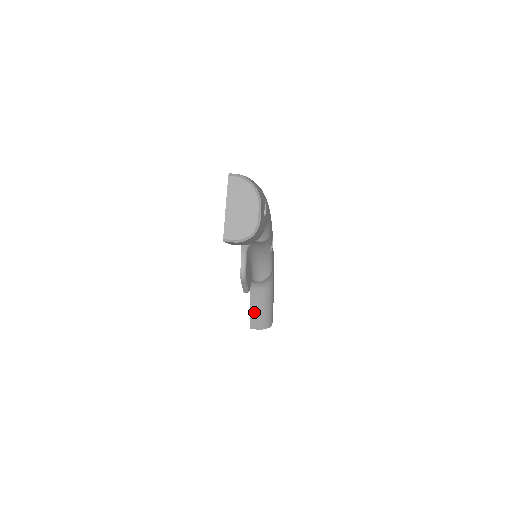
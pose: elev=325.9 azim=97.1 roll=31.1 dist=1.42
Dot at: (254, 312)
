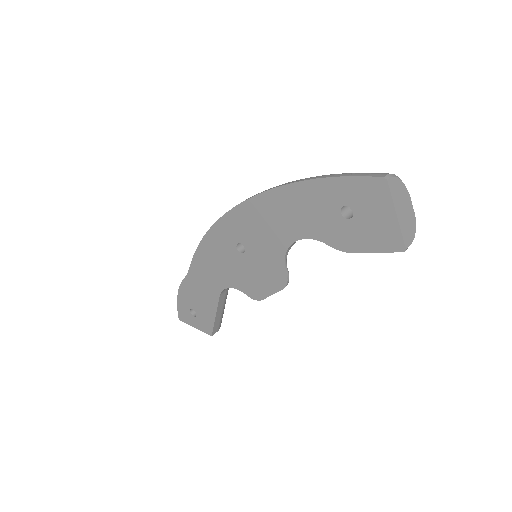
Dot at: (218, 317)
